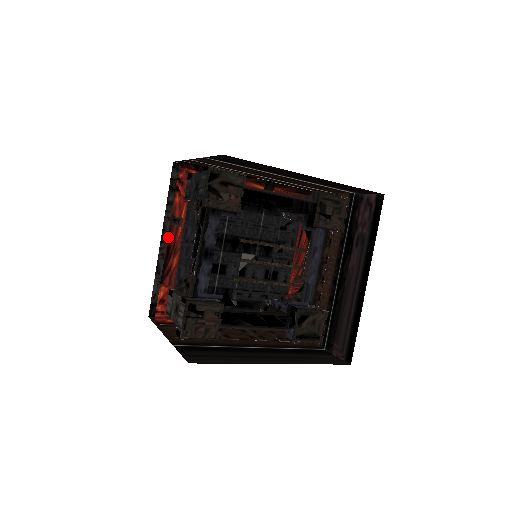
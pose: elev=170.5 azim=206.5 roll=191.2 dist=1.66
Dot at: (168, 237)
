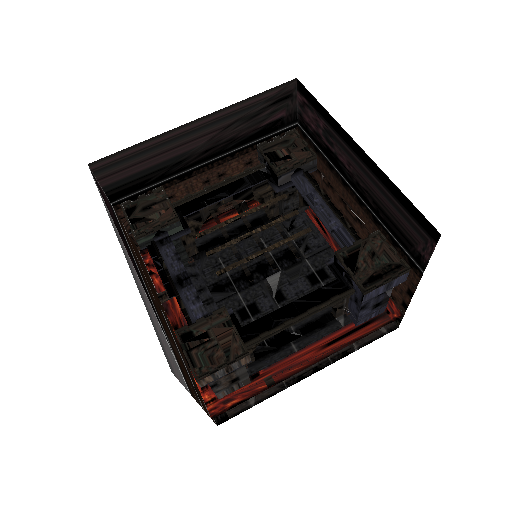
Dot at: (169, 319)
